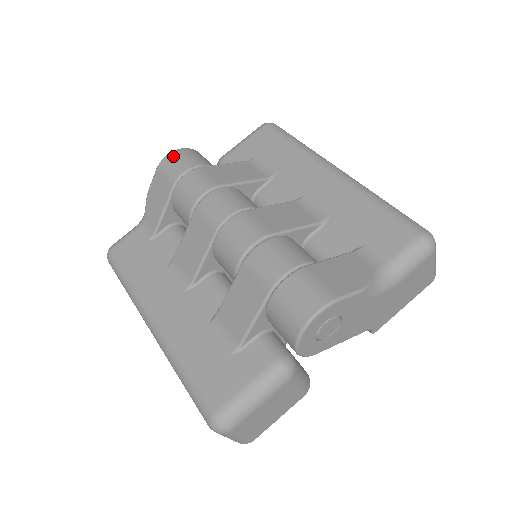
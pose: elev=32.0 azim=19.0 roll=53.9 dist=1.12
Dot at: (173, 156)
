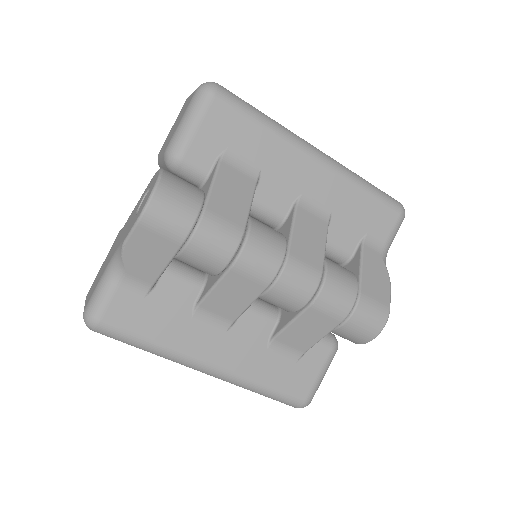
Dot at: (160, 204)
